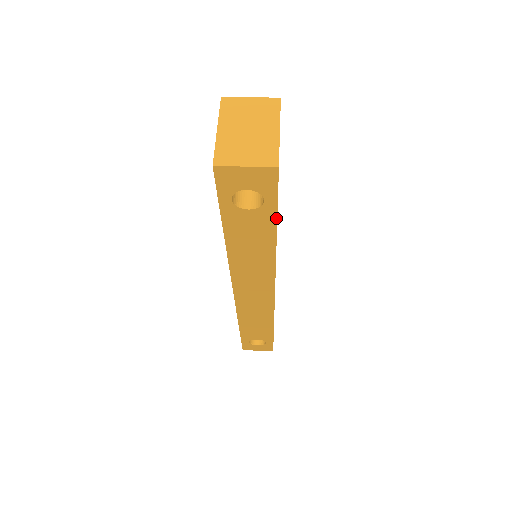
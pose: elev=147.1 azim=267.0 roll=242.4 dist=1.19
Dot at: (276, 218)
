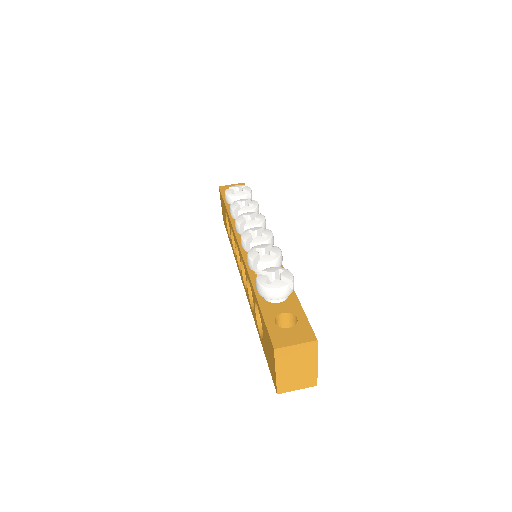
Dot at: occluded
